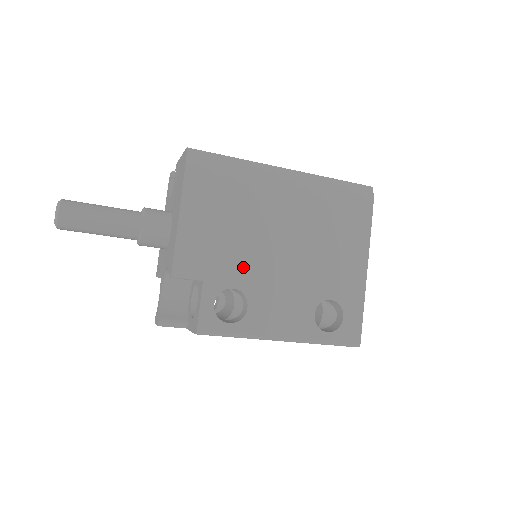
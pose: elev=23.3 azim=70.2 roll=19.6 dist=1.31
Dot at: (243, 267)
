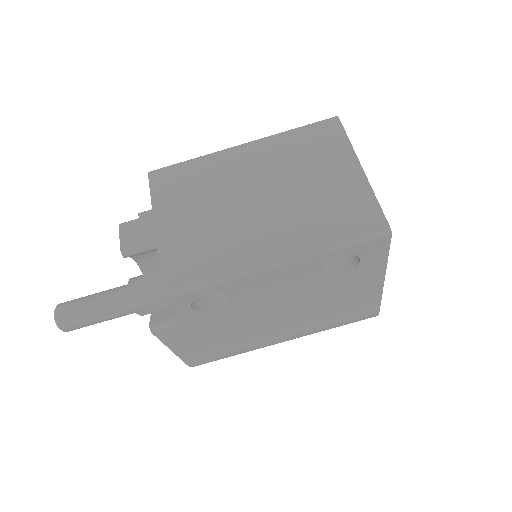
Dot at: occluded
